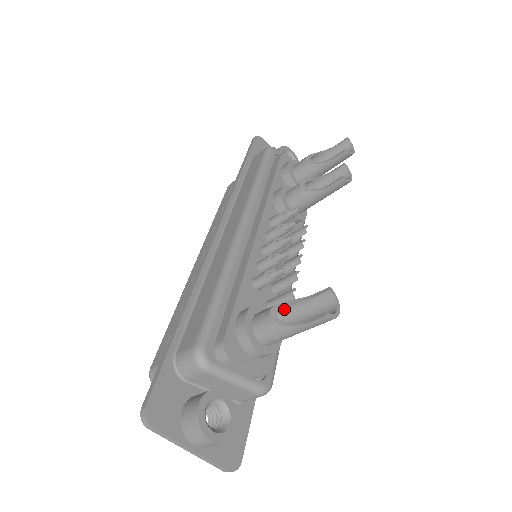
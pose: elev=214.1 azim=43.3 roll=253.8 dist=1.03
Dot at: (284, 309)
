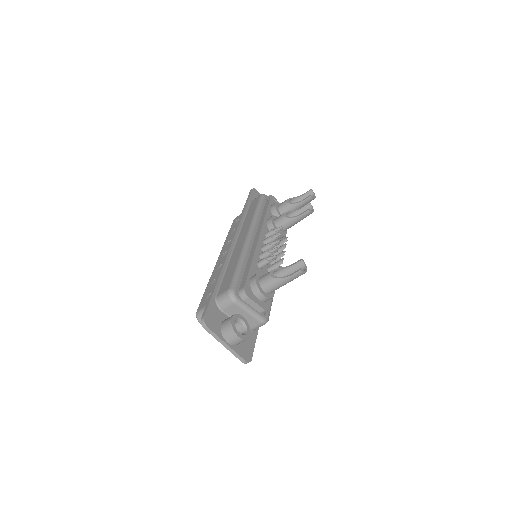
Dot at: (277, 274)
